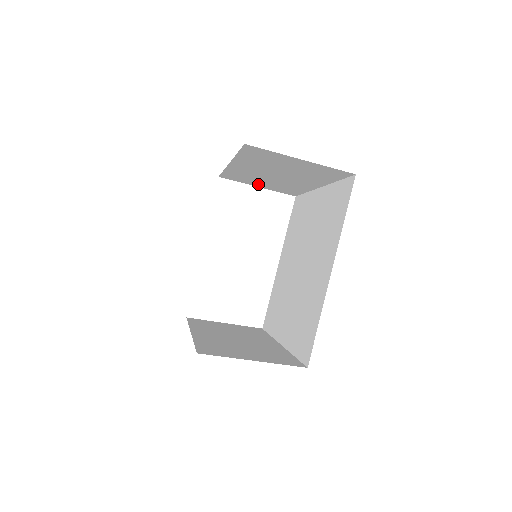
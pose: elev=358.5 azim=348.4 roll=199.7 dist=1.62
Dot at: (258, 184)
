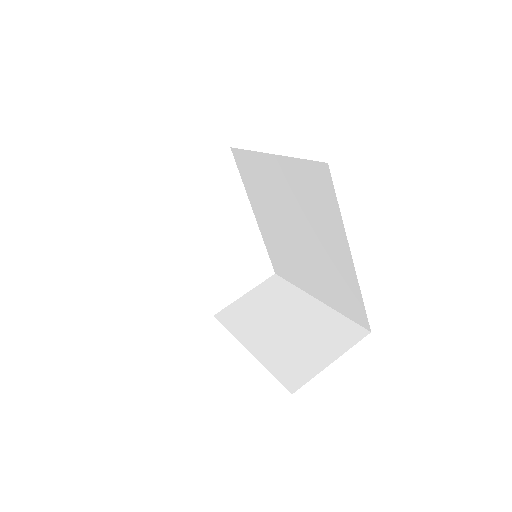
Dot at: occluded
